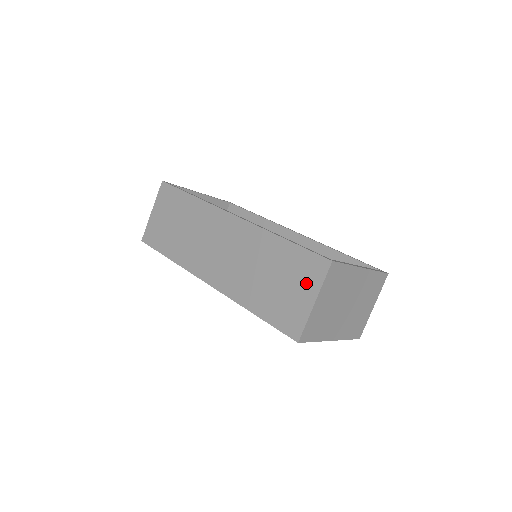
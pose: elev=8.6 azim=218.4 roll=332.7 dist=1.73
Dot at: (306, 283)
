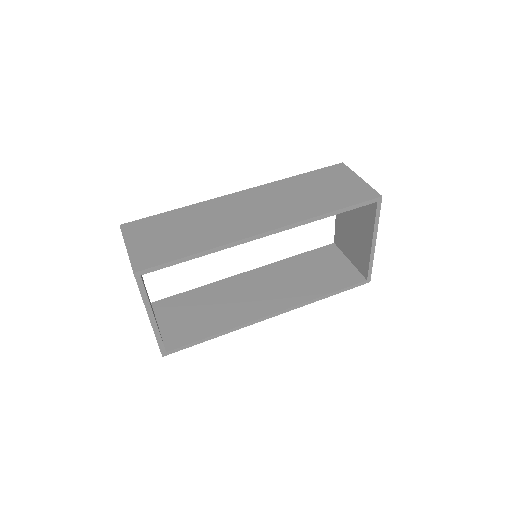
Dot at: (343, 177)
